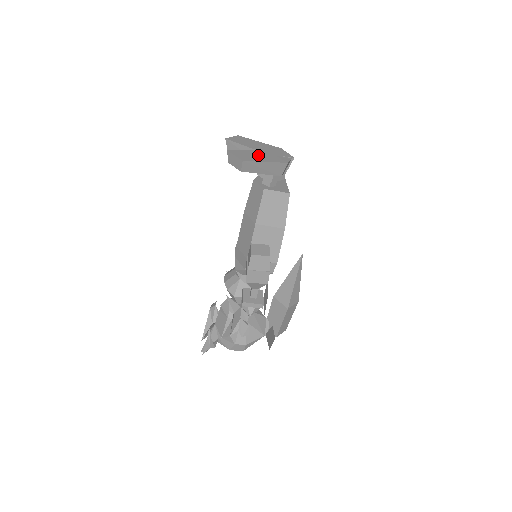
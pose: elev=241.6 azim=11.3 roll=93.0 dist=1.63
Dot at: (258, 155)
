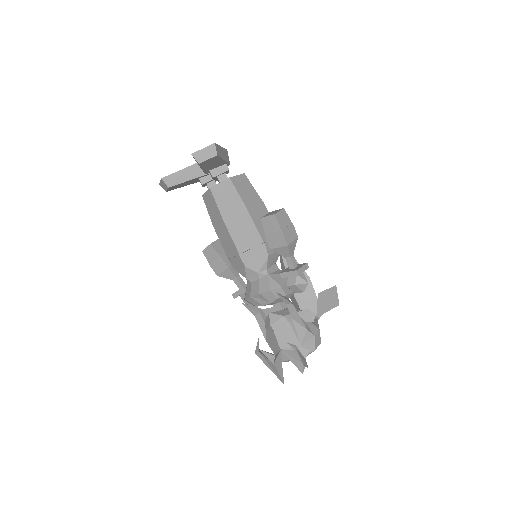
Dot at: occluded
